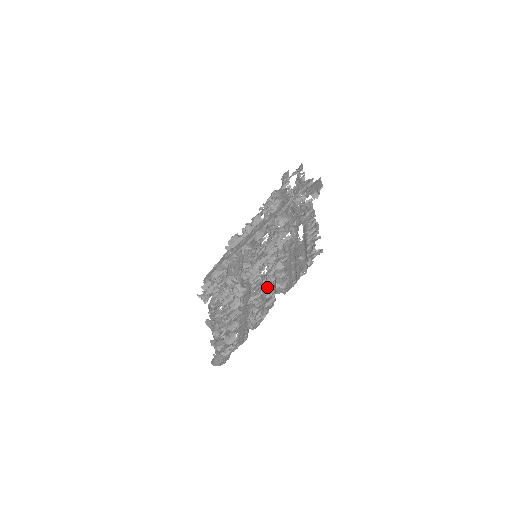
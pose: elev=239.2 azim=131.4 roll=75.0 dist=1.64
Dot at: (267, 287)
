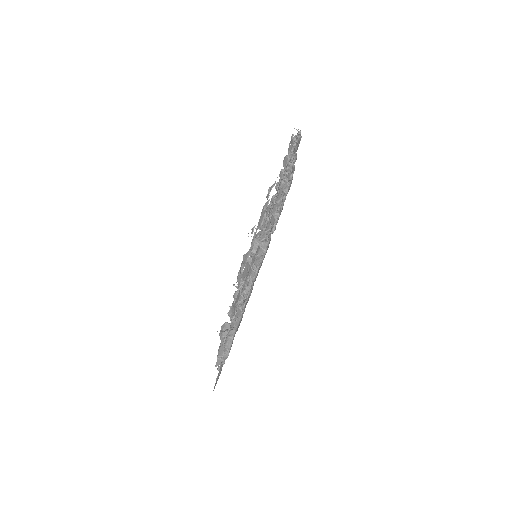
Dot at: occluded
